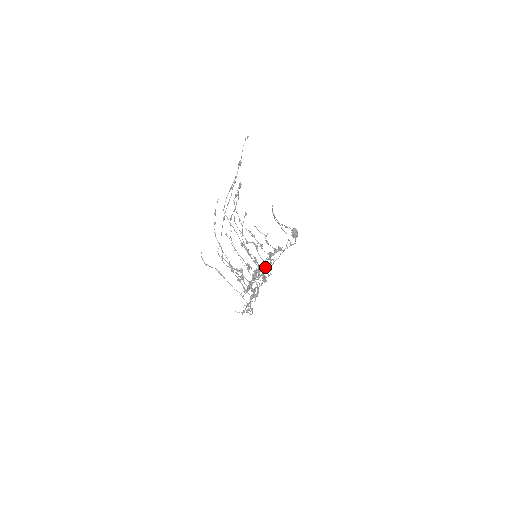
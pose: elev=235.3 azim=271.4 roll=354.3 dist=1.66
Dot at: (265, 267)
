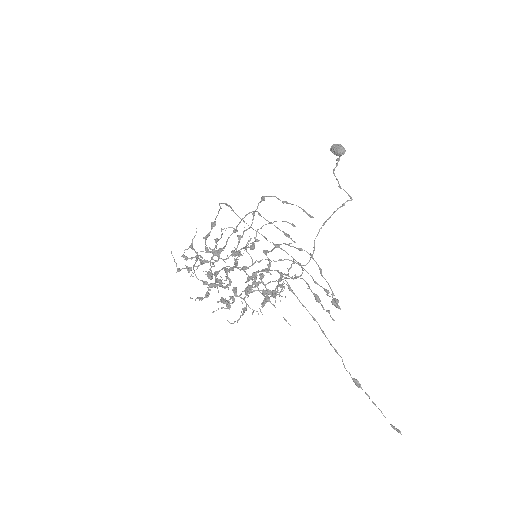
Dot at: (247, 281)
